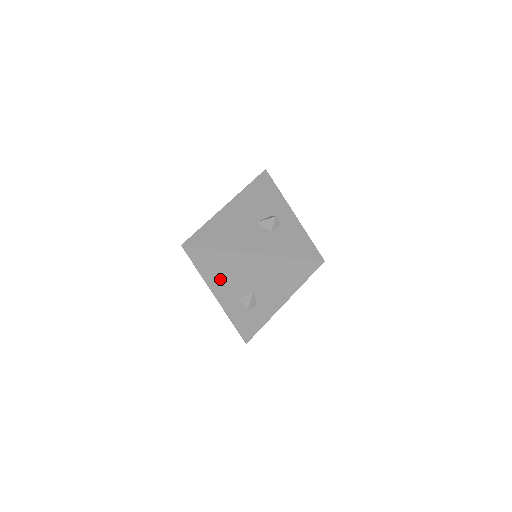
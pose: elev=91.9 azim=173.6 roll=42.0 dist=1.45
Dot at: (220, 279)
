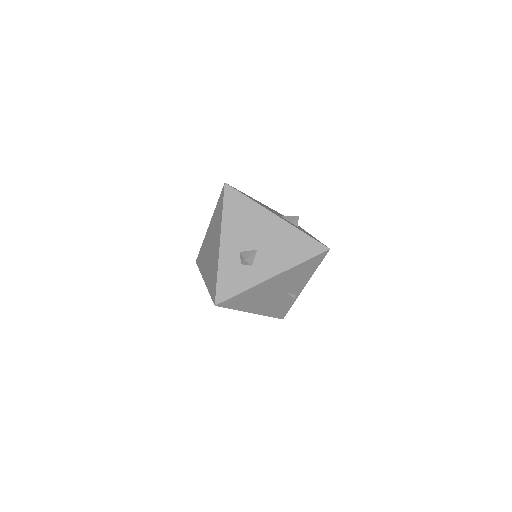
Dot at: (236, 226)
